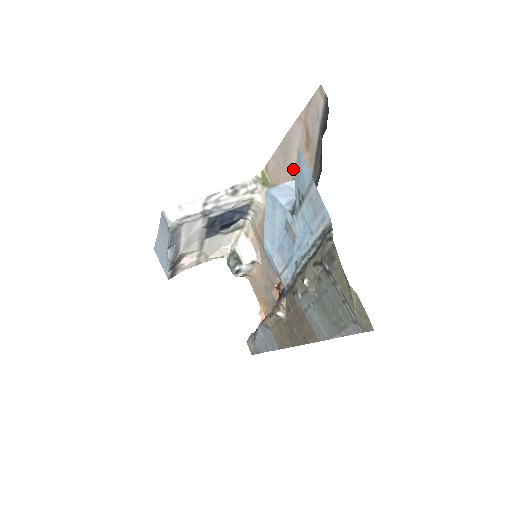
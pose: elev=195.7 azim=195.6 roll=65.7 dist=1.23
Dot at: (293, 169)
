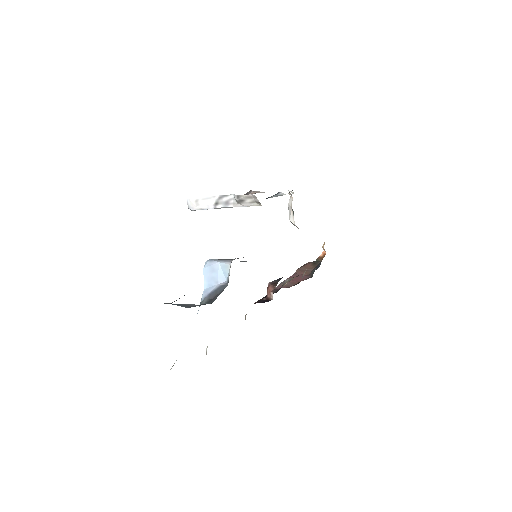
Dot at: occluded
